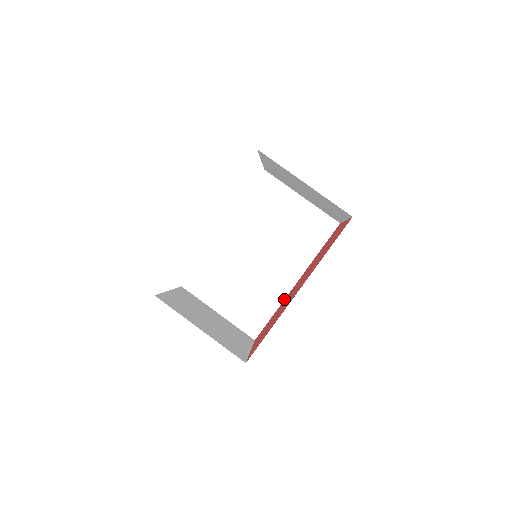
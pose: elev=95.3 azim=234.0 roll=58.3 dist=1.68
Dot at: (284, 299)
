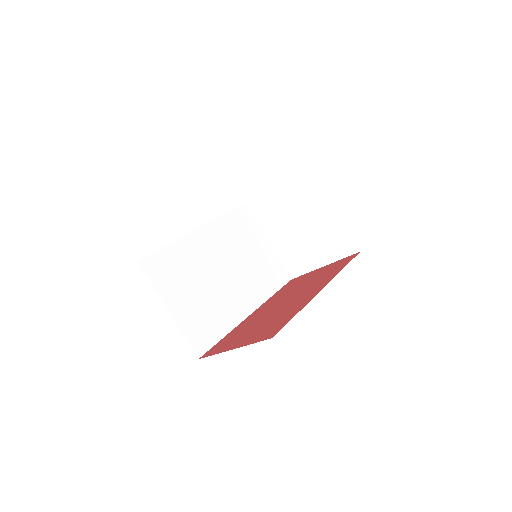
Dot at: (236, 326)
